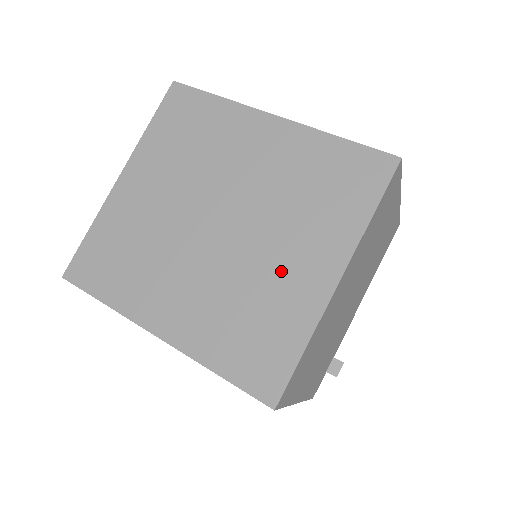
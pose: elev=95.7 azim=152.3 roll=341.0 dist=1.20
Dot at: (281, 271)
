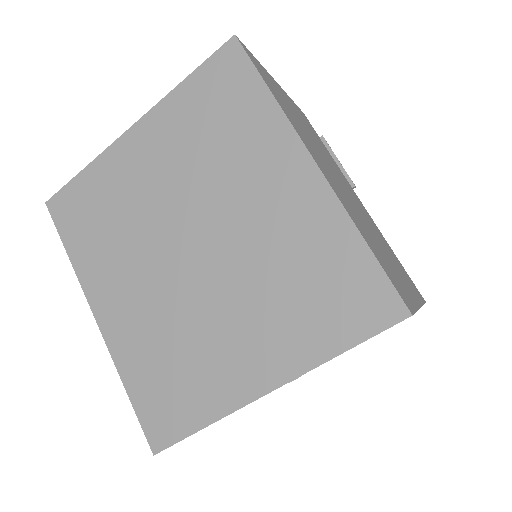
Dot at: (223, 343)
